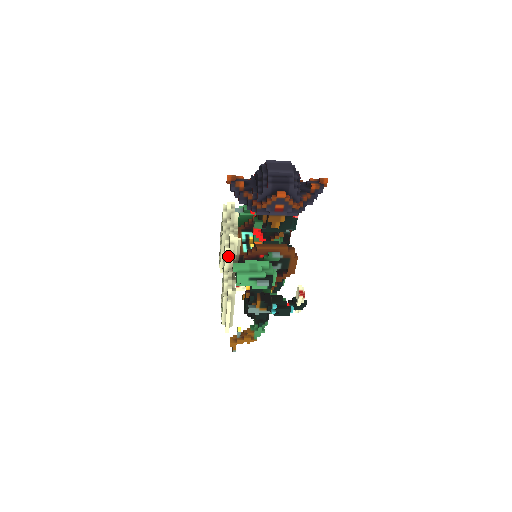
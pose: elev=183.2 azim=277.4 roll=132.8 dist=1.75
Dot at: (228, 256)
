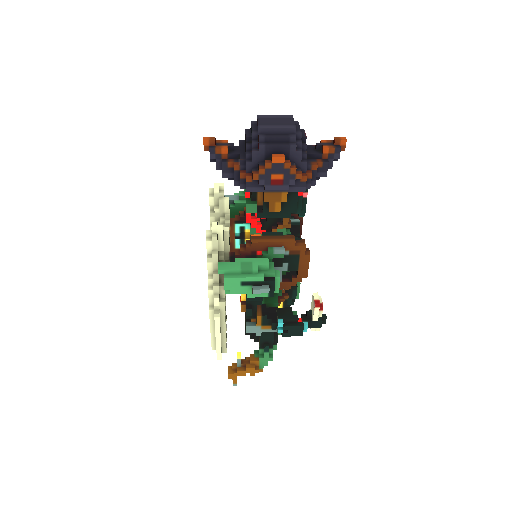
Dot at: (211, 252)
